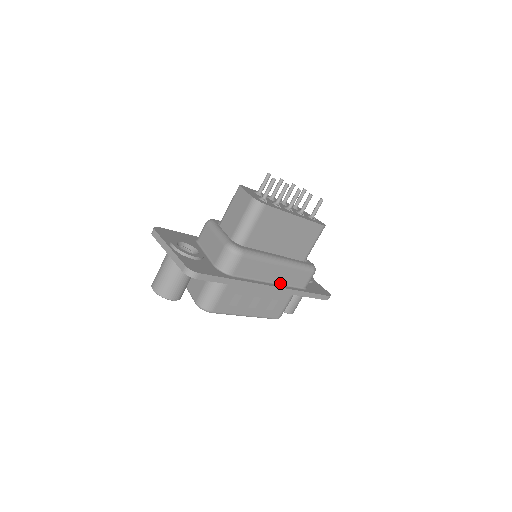
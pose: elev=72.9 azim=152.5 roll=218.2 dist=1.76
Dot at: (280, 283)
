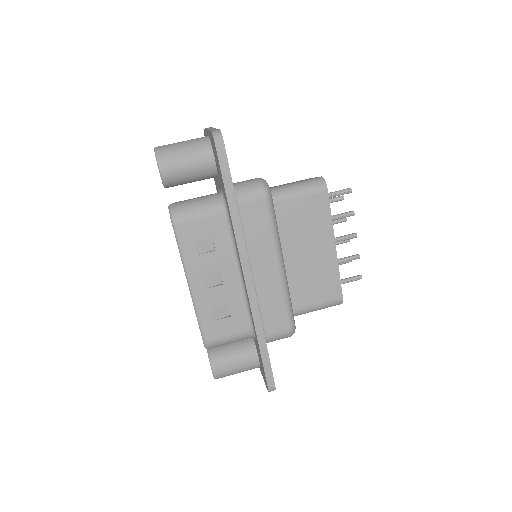
Dot at: (256, 290)
